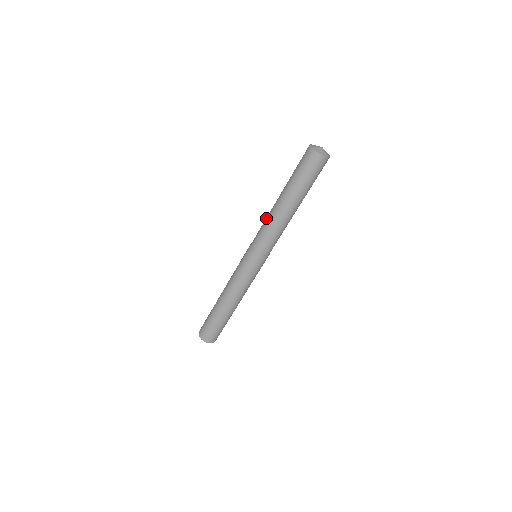
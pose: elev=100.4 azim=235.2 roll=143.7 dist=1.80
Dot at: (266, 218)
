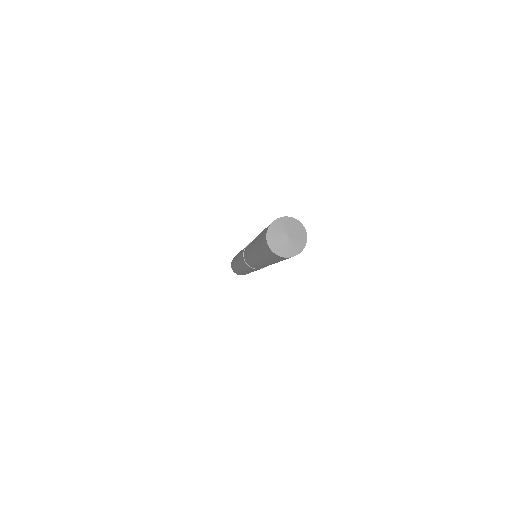
Dot at: (248, 250)
